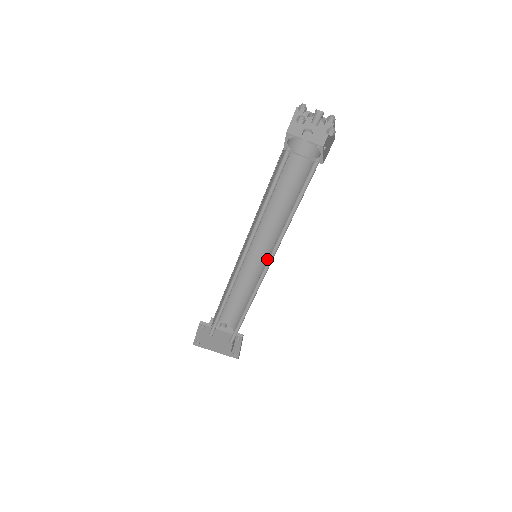
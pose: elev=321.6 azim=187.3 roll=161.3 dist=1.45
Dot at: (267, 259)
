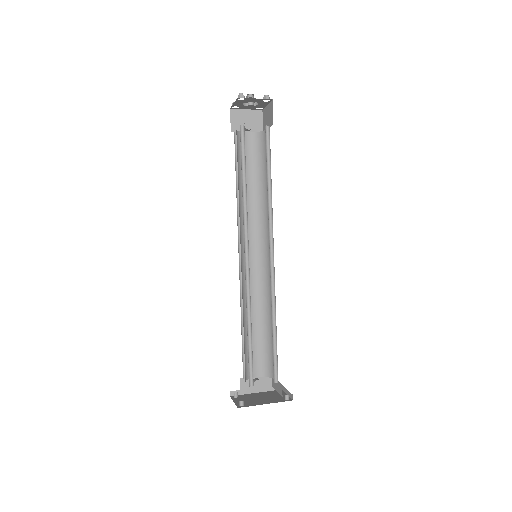
Dot at: (266, 260)
